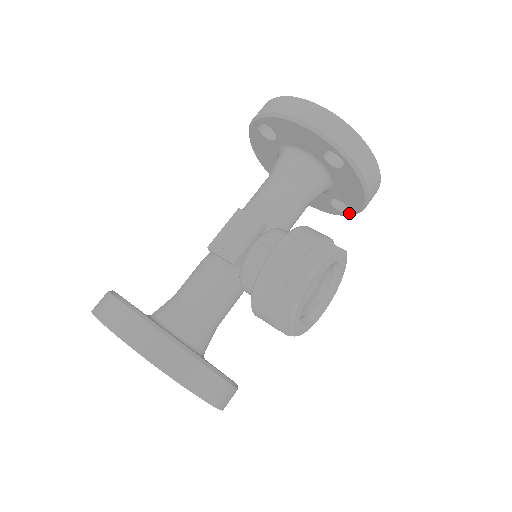
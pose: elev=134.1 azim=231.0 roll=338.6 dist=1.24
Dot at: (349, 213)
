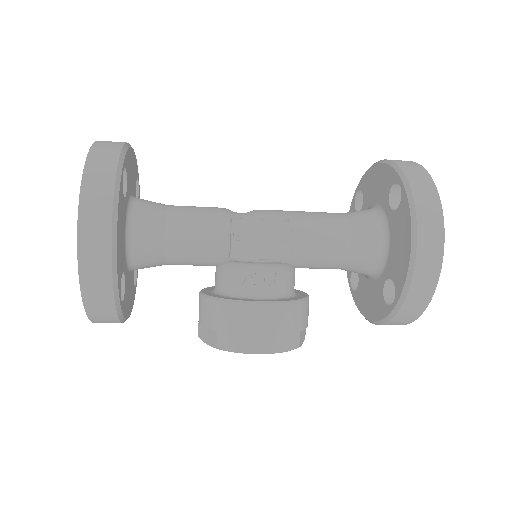
Dot at: (352, 290)
